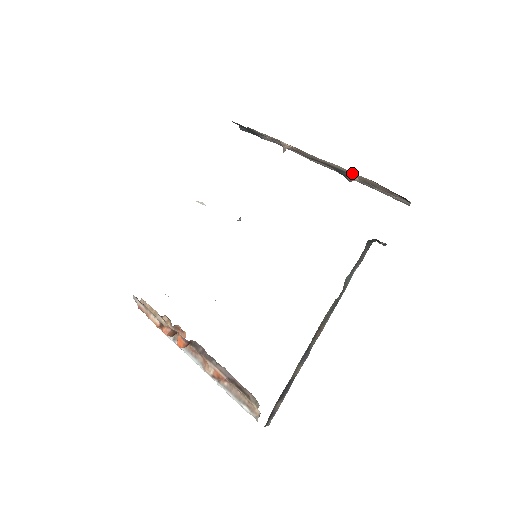
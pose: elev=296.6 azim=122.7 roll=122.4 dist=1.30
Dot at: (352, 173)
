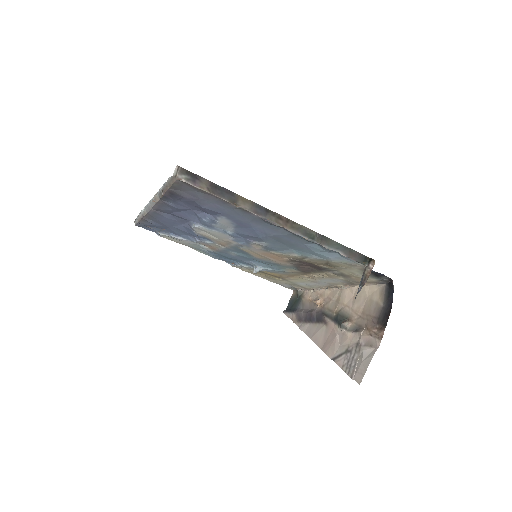
Dot at: (358, 304)
